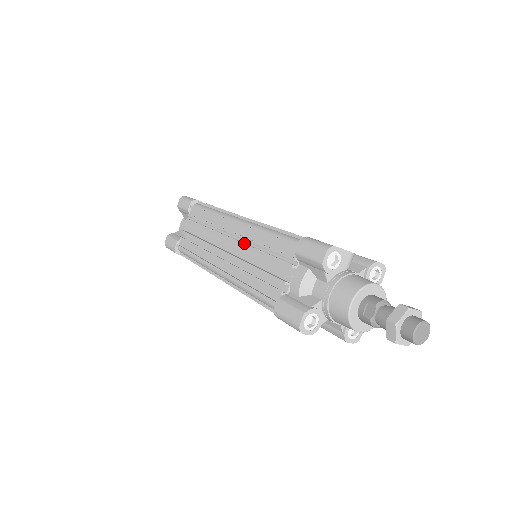
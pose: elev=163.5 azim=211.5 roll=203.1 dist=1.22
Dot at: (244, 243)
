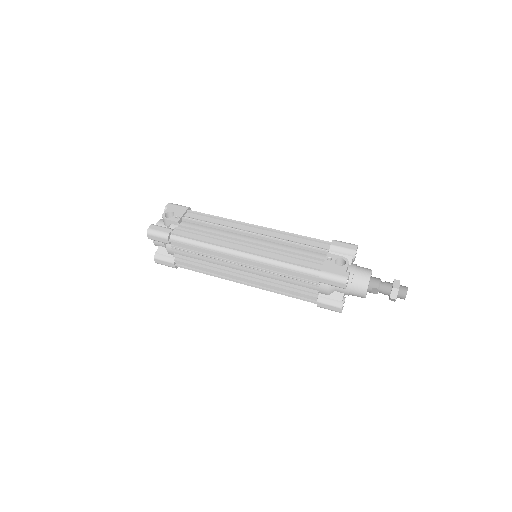
Dot at: (262, 271)
